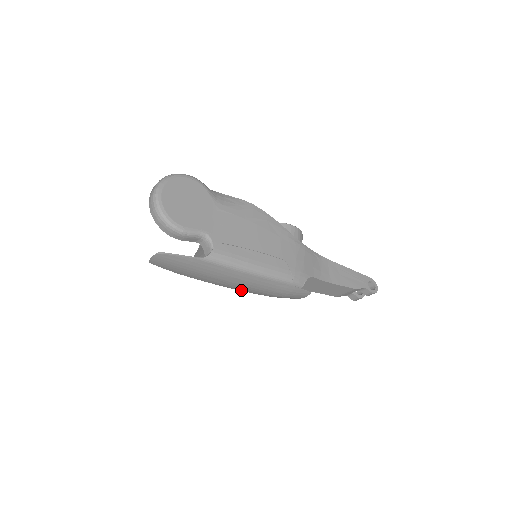
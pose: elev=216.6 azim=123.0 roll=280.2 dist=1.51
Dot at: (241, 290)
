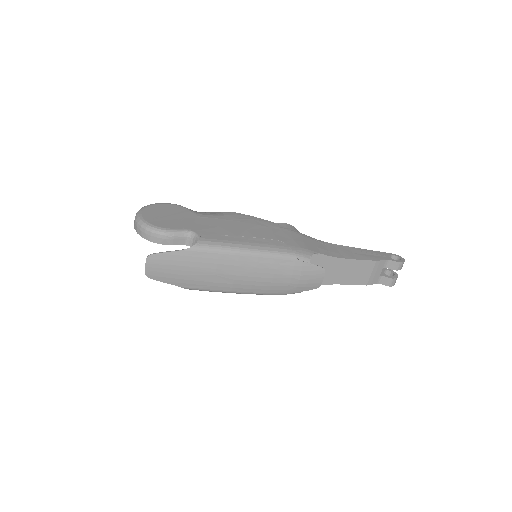
Dot at: (252, 291)
